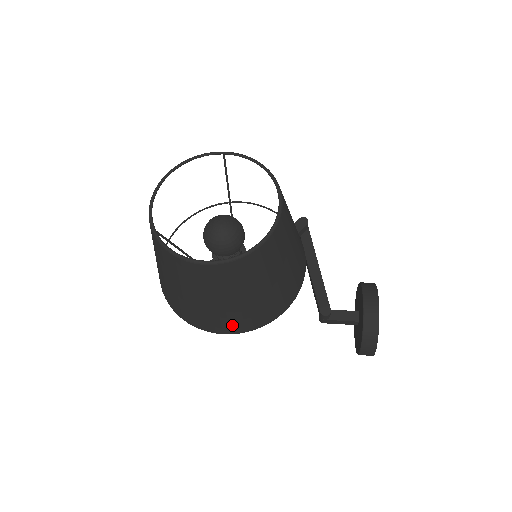
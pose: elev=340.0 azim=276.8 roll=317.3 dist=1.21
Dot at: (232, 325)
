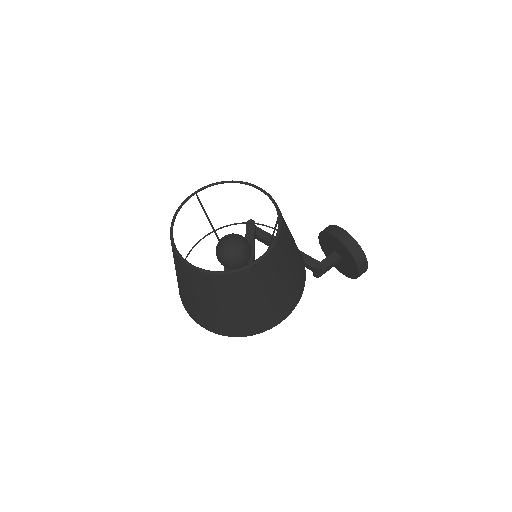
Dot at: (286, 307)
